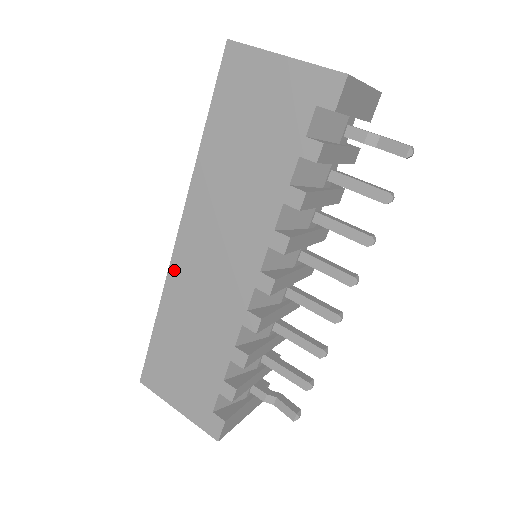
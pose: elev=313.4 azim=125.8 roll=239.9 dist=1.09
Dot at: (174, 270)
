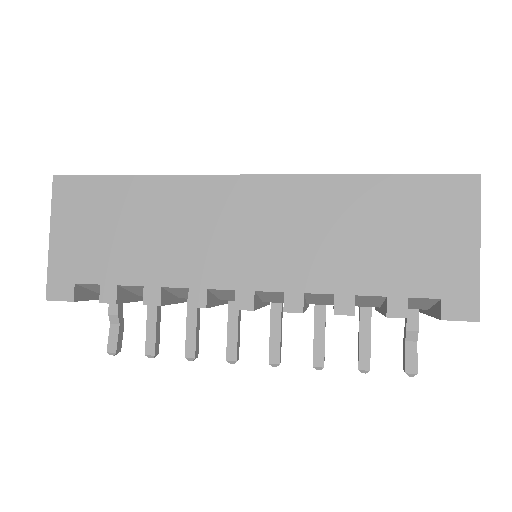
Dot at: (209, 183)
